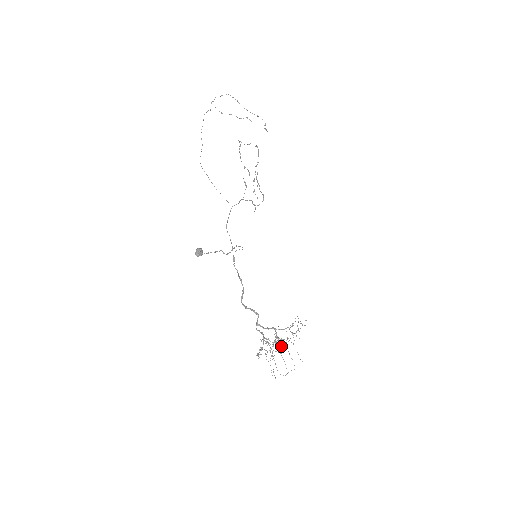
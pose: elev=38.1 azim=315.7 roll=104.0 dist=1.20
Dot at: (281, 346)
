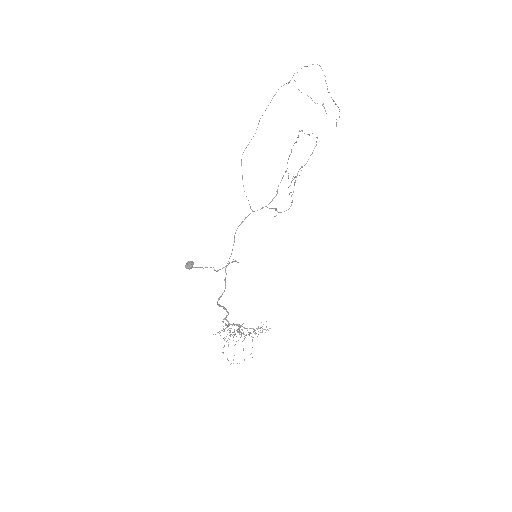
Dot at: occluded
